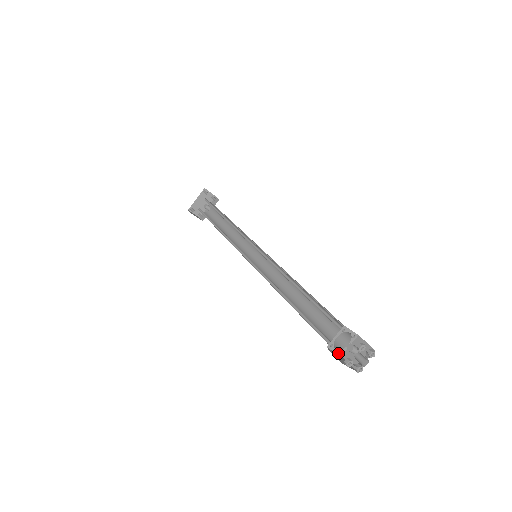
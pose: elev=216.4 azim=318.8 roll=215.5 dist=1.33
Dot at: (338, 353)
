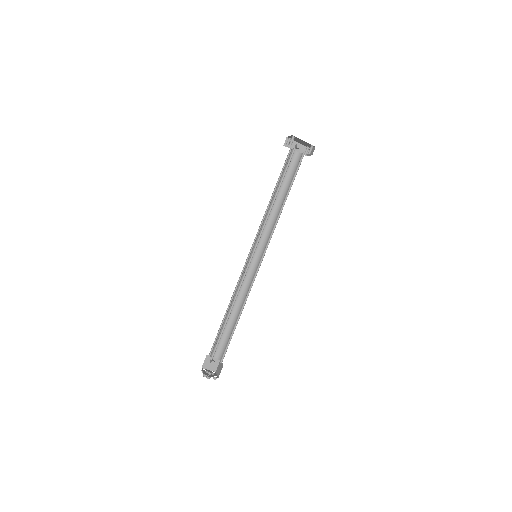
Dot at: (208, 356)
